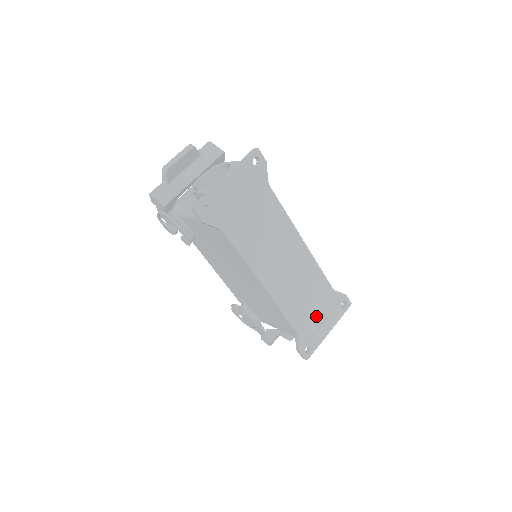
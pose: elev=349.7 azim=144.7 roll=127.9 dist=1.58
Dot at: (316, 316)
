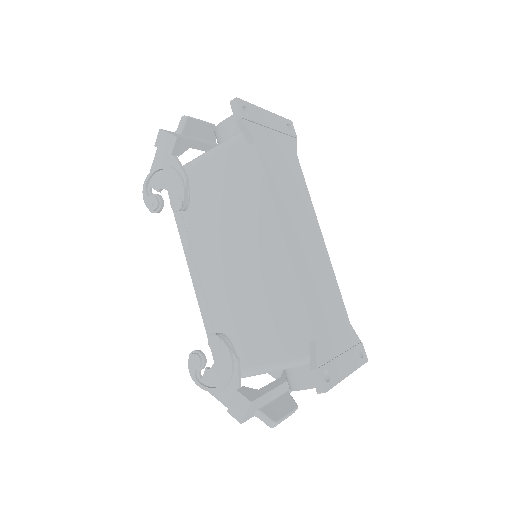
Dot at: (334, 337)
